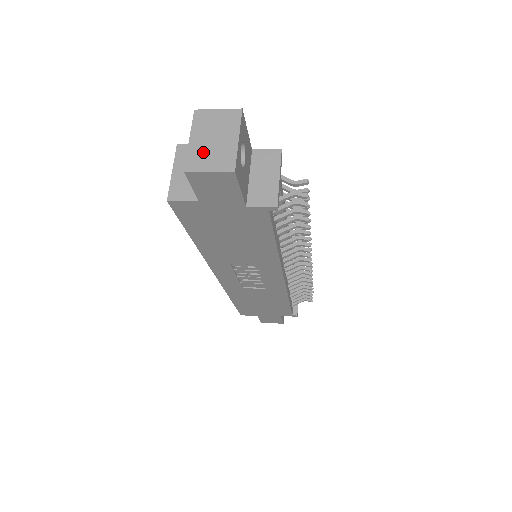
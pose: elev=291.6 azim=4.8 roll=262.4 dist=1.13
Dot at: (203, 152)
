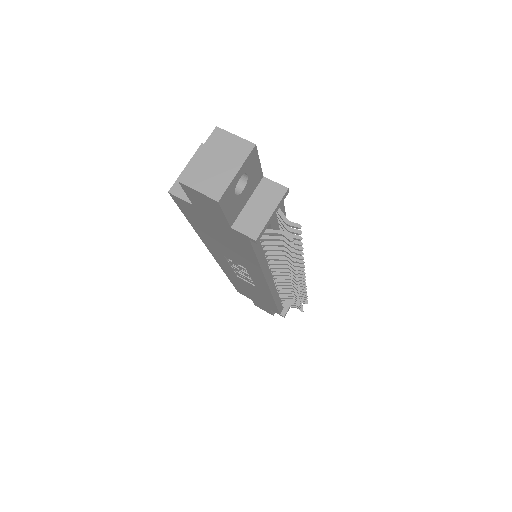
Dot at: (203, 171)
